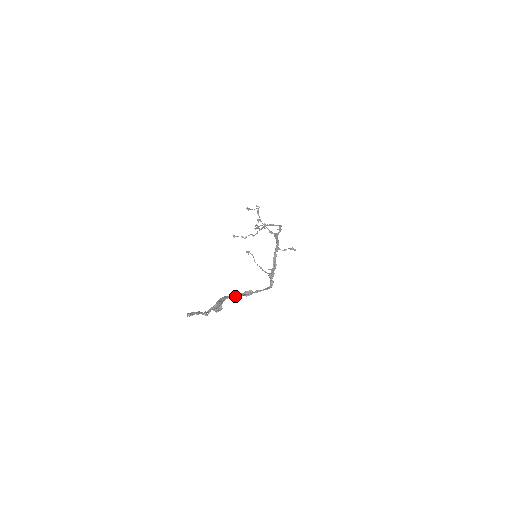
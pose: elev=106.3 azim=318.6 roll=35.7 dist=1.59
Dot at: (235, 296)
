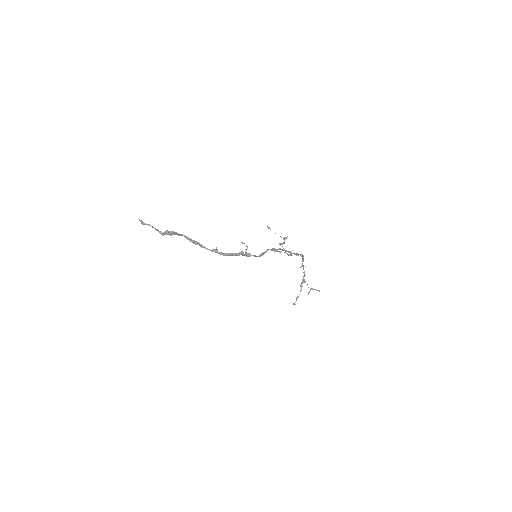
Dot at: (196, 241)
